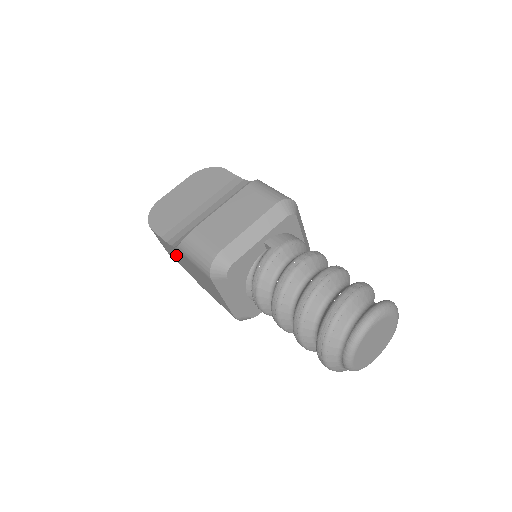
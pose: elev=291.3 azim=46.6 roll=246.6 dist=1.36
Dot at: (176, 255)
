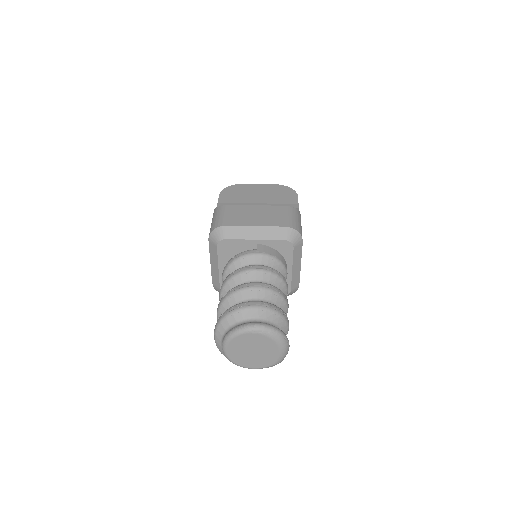
Dot at: occluded
